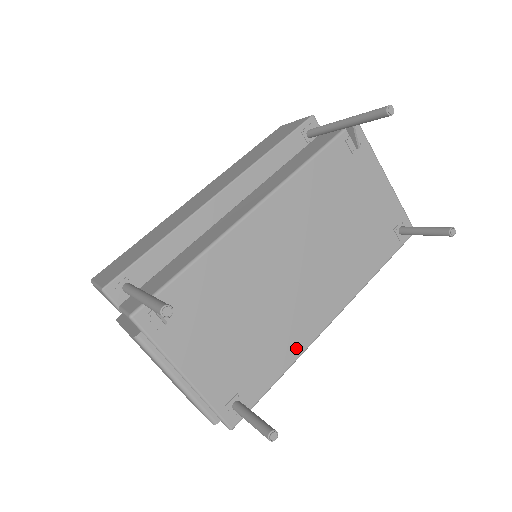
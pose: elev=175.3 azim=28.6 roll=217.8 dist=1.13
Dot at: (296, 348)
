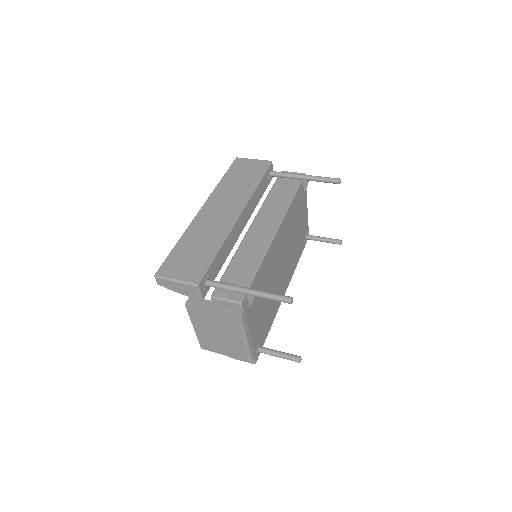
Dot at: (276, 311)
